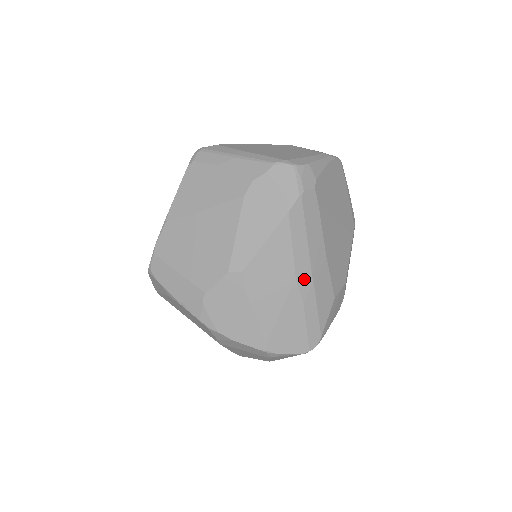
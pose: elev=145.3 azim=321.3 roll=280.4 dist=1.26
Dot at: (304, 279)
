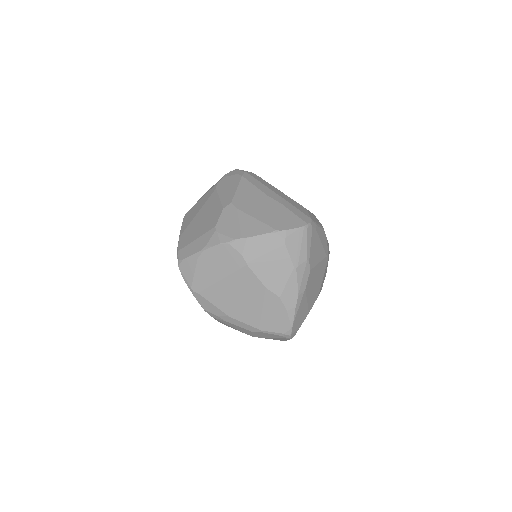
Dot at: (273, 196)
